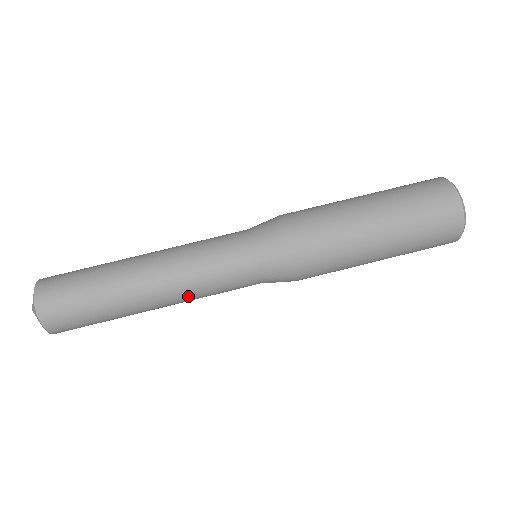
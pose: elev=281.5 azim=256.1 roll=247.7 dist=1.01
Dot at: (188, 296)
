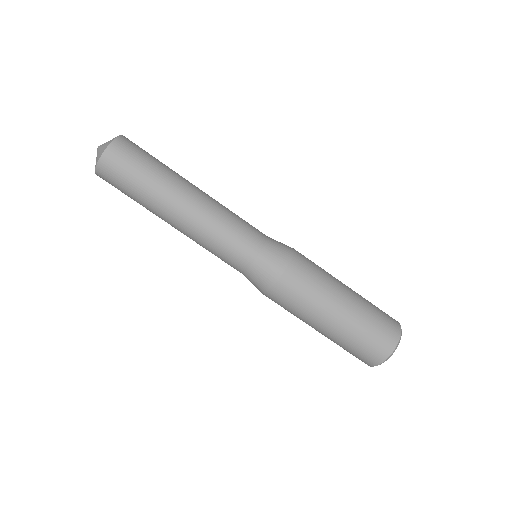
Dot at: occluded
